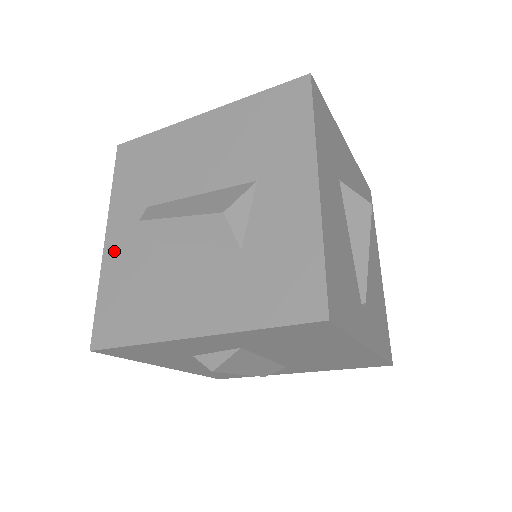
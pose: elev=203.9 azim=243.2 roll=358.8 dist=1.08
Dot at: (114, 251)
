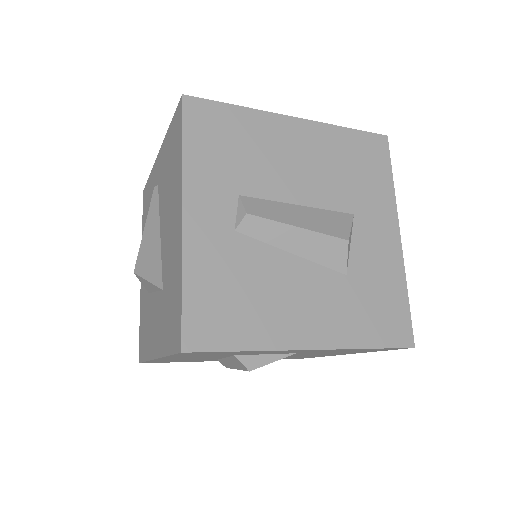
Dot at: (200, 235)
